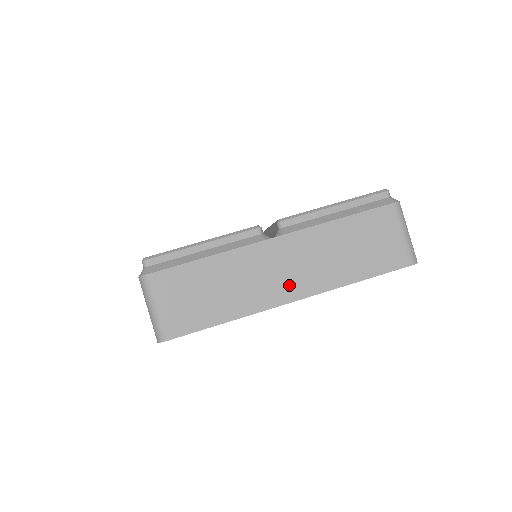
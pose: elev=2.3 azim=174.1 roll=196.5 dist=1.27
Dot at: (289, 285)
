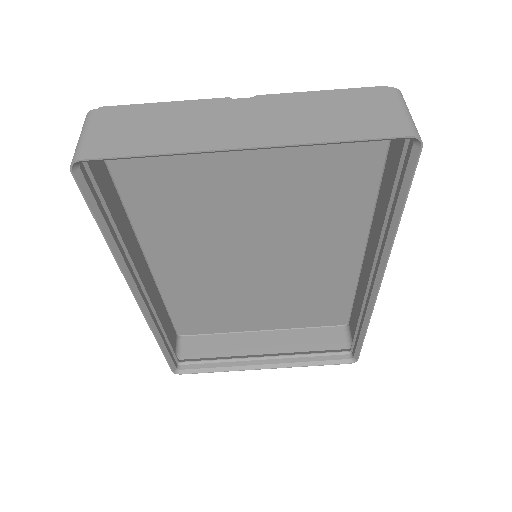
Dot at: (244, 134)
